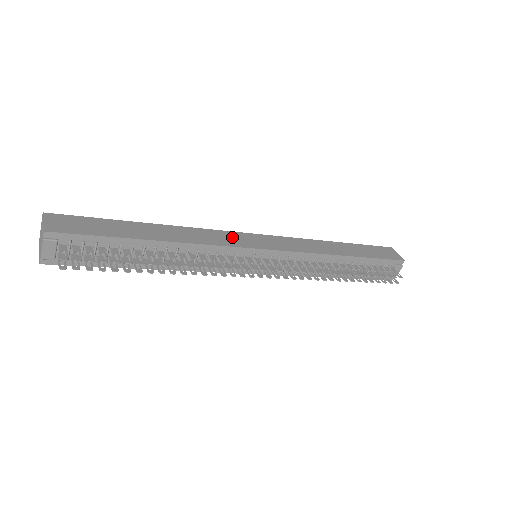
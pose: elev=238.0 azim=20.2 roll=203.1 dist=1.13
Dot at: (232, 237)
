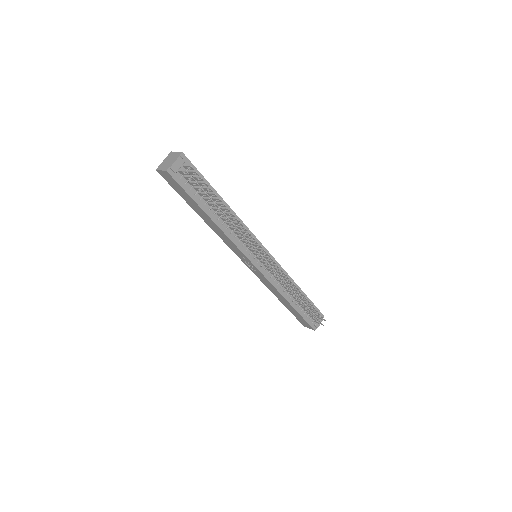
Dot at: occluded
